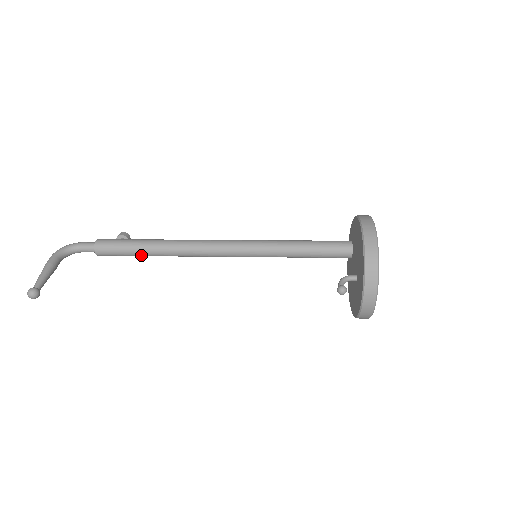
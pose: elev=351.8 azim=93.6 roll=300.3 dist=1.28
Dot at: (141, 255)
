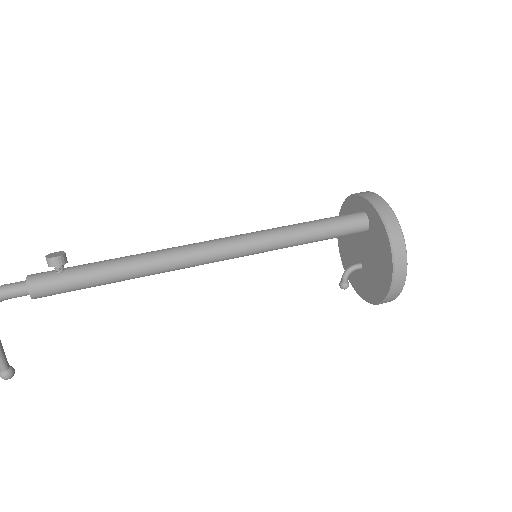
Dot at: occluded
